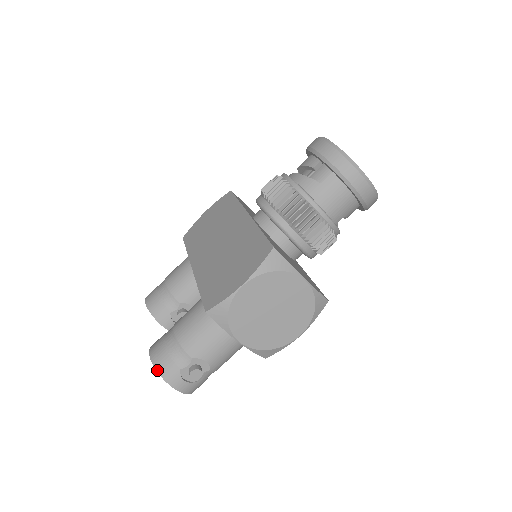
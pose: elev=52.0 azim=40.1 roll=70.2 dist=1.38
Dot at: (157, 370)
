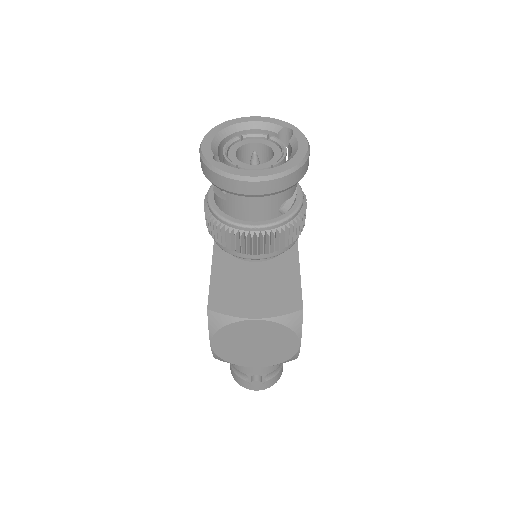
Dot at: occluded
